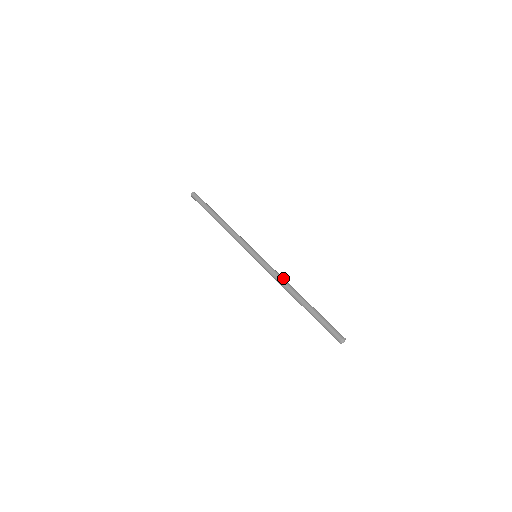
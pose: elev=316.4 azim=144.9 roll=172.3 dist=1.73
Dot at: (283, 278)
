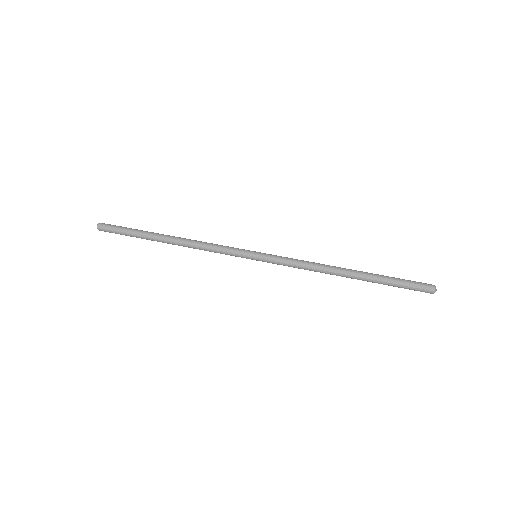
Dot at: (312, 263)
